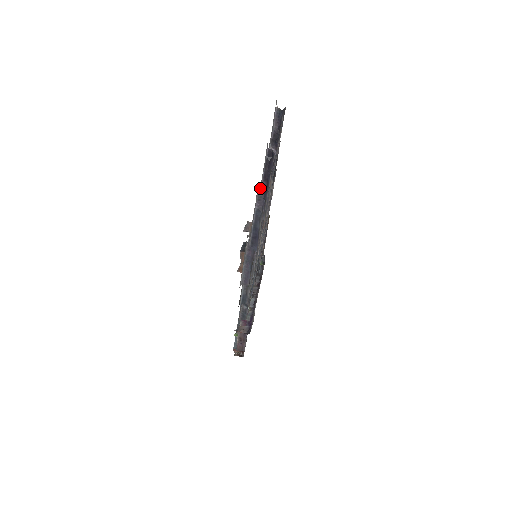
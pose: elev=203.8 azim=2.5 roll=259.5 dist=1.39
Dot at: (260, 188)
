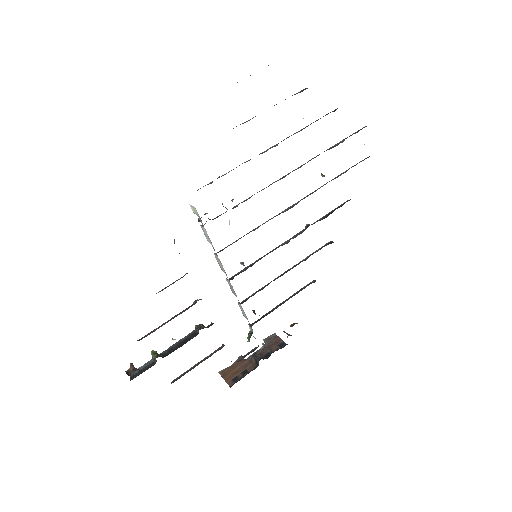
Dot at: occluded
